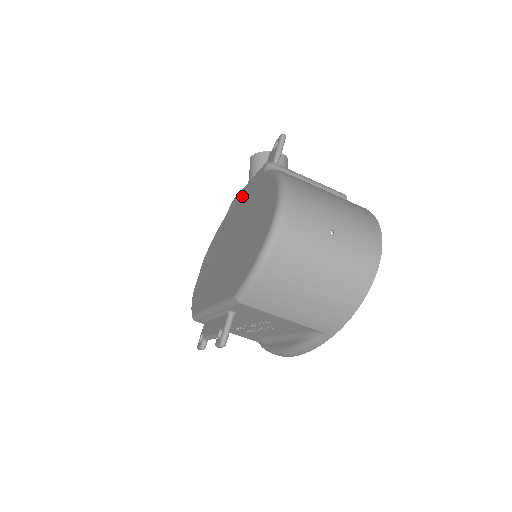
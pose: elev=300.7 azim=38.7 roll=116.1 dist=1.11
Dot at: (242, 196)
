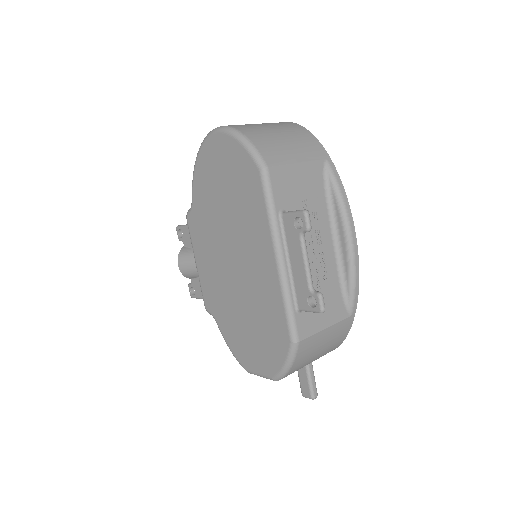
Dot at: (202, 266)
